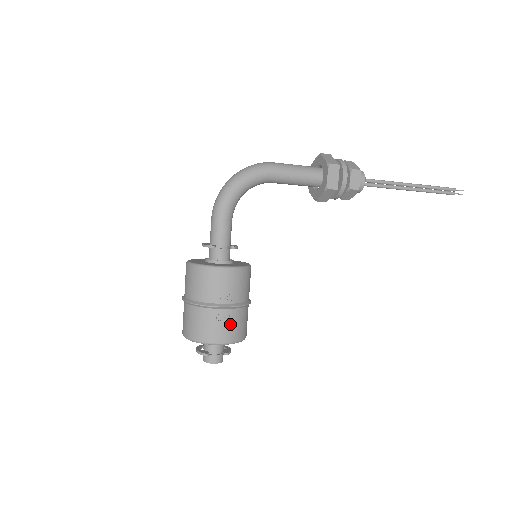
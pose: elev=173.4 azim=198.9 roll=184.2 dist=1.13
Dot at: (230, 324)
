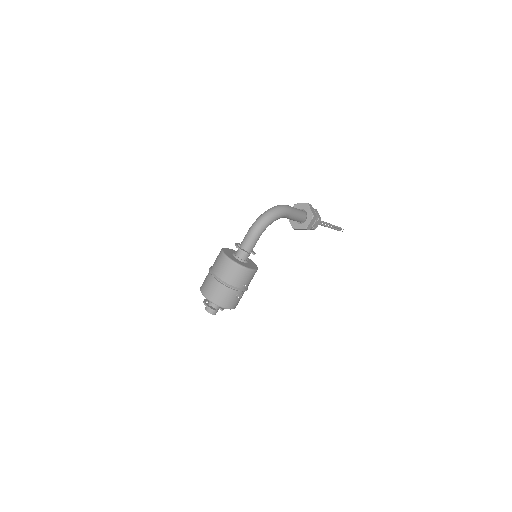
Dot at: (239, 299)
